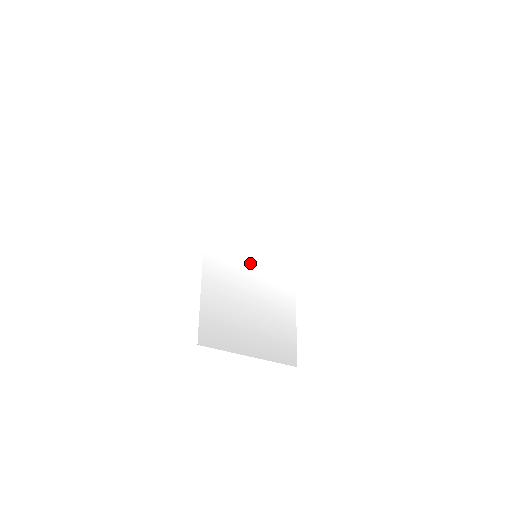
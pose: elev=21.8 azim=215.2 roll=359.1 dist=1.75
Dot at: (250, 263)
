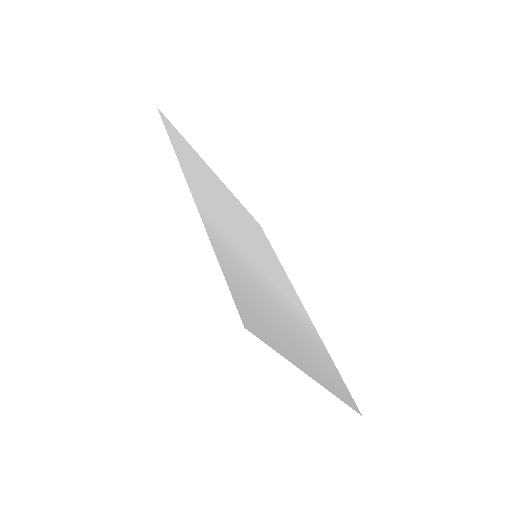
Dot at: (254, 260)
